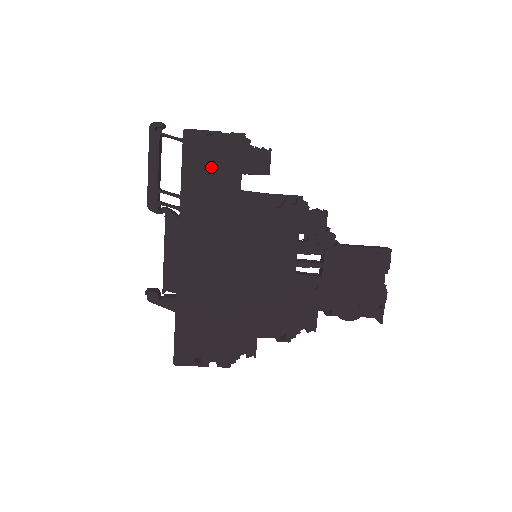
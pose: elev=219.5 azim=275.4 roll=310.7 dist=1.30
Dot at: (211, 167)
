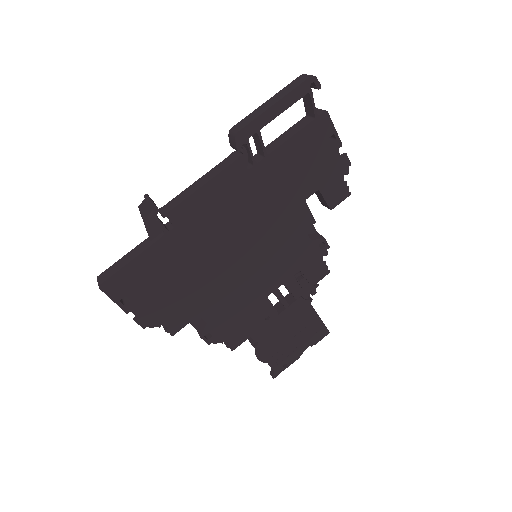
Dot at: (309, 160)
